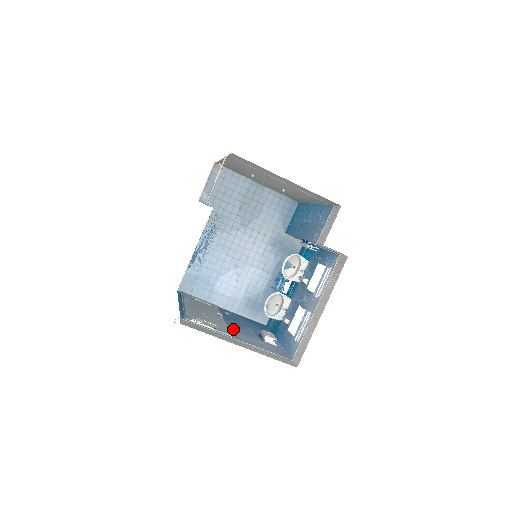
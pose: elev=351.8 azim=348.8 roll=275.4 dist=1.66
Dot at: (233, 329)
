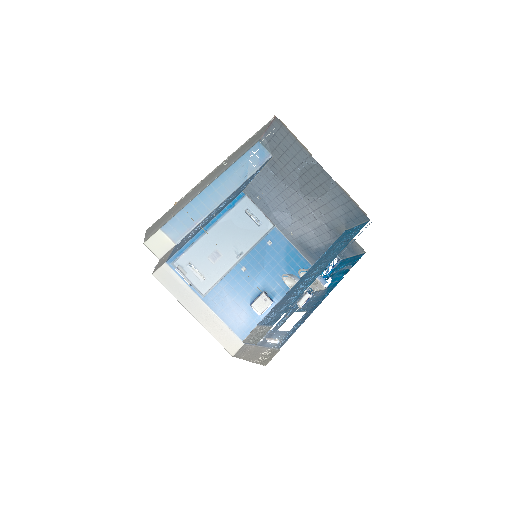
Dot at: (228, 281)
